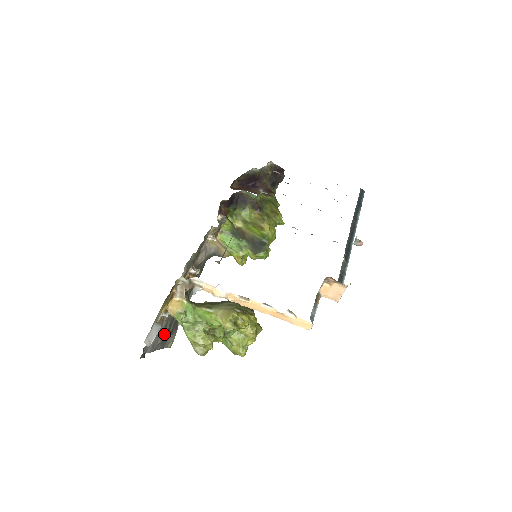
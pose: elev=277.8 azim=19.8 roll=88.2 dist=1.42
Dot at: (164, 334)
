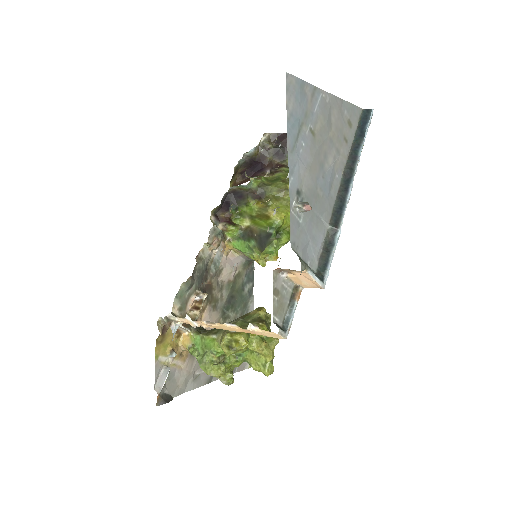
Dot at: occluded
